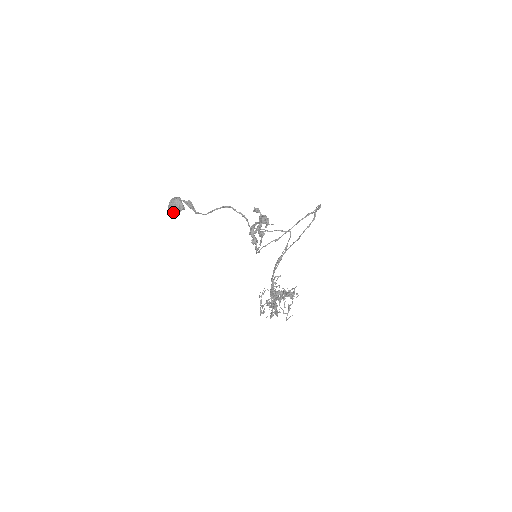
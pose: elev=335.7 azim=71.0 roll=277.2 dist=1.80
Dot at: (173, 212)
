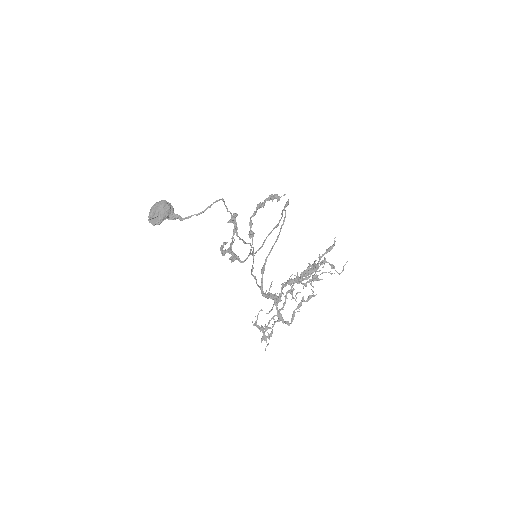
Dot at: (164, 215)
